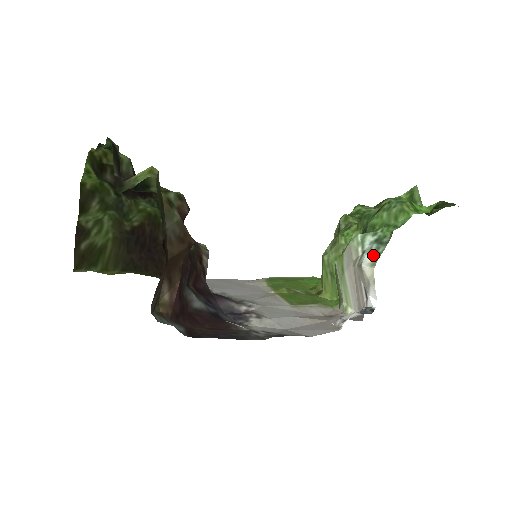
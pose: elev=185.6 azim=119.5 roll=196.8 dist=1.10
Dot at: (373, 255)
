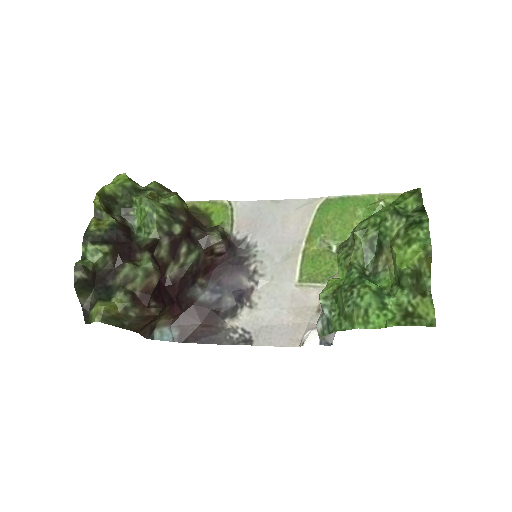
Dot at: (321, 329)
